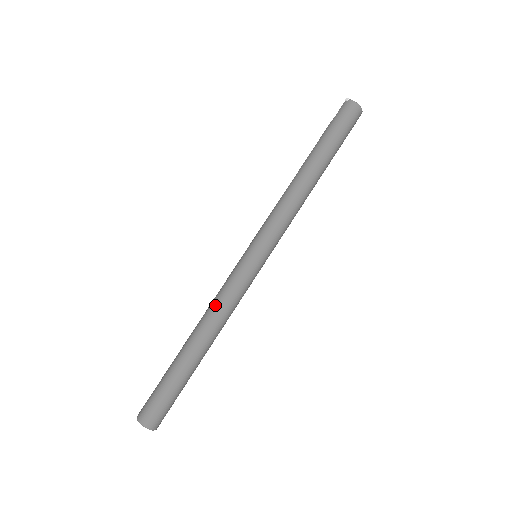
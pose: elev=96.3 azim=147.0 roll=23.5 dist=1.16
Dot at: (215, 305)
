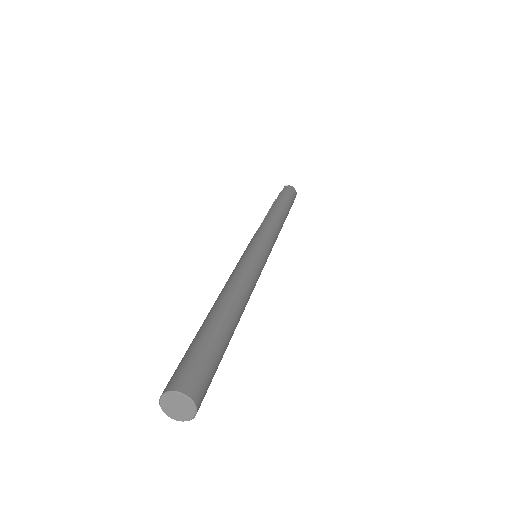
Dot at: (239, 277)
